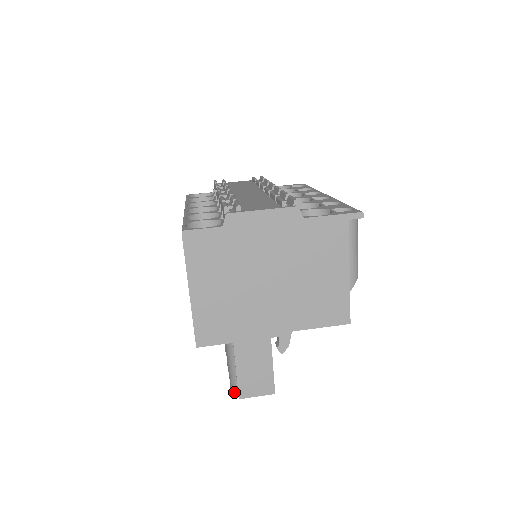
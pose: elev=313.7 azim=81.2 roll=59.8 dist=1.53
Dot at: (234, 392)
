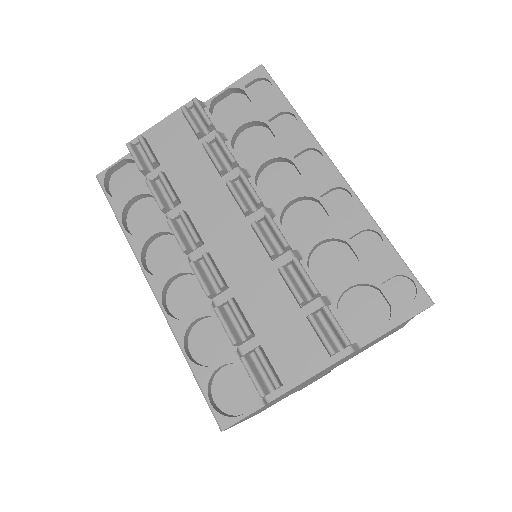
Dot at: occluded
